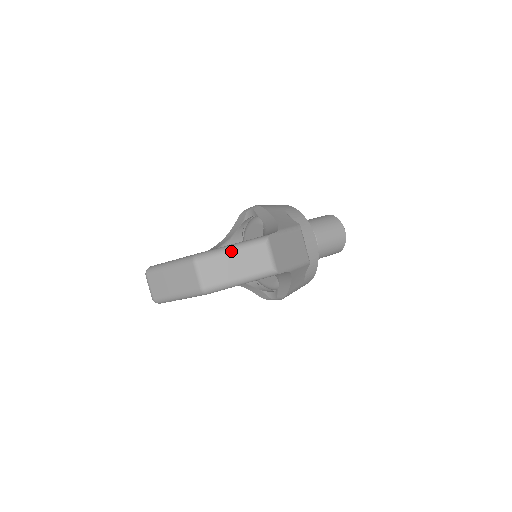
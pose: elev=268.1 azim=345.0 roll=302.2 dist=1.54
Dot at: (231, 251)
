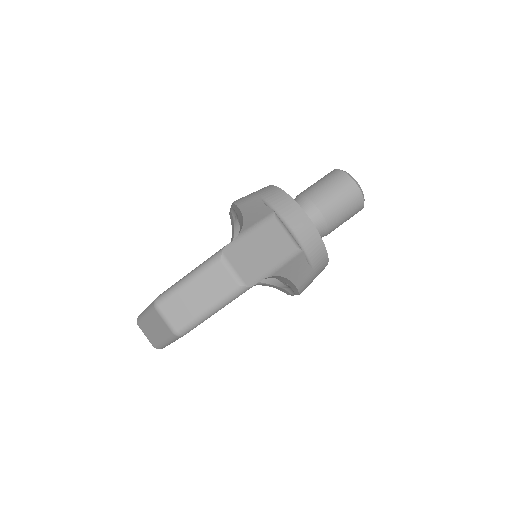
Dot at: (187, 283)
